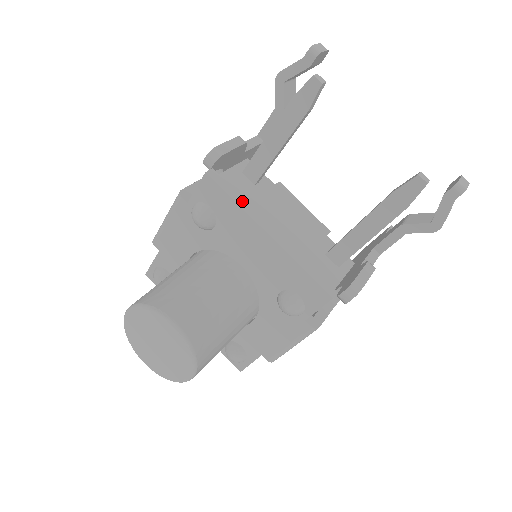
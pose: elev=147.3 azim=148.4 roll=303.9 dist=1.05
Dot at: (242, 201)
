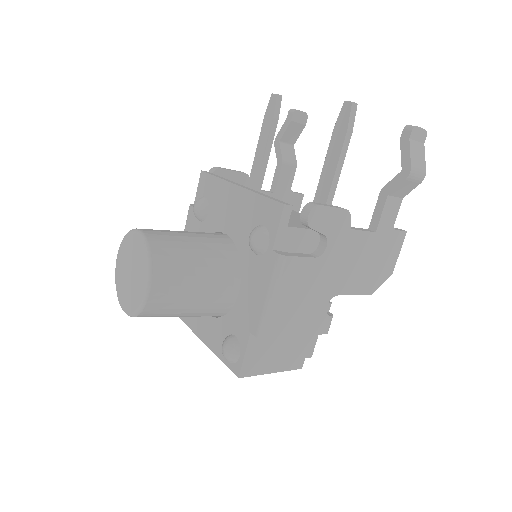
Dot at: (224, 178)
